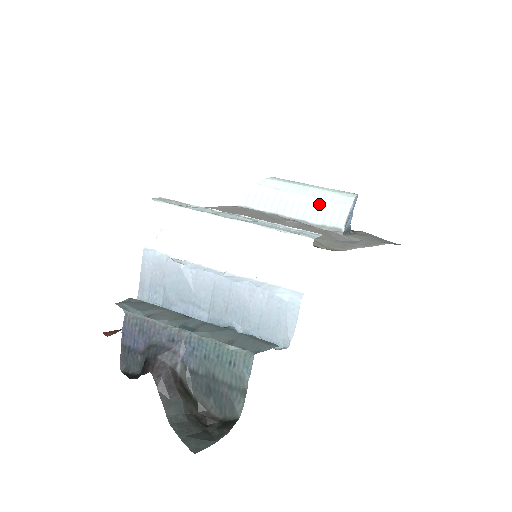
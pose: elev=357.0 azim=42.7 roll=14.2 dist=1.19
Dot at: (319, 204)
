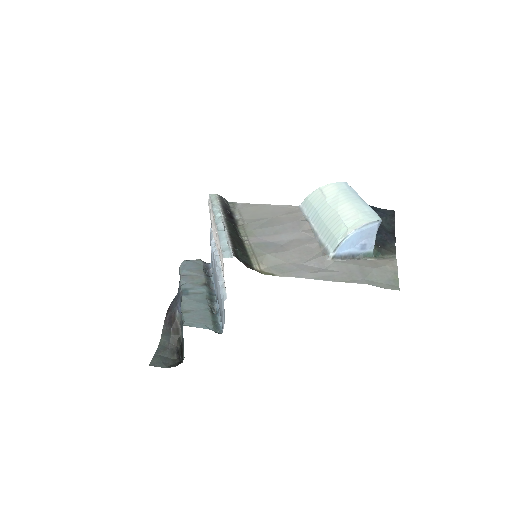
Dot at: (334, 222)
